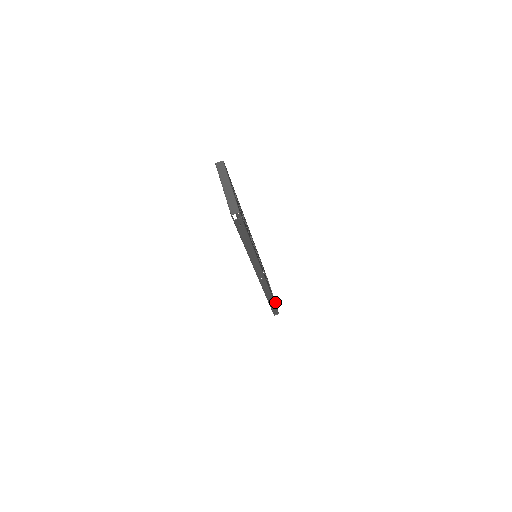
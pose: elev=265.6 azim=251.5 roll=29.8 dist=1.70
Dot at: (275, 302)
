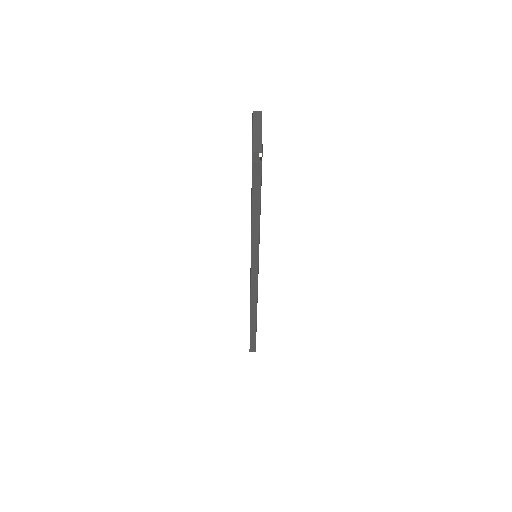
Dot at: occluded
